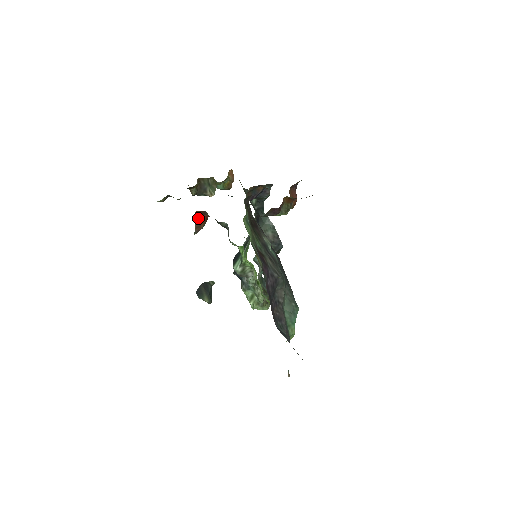
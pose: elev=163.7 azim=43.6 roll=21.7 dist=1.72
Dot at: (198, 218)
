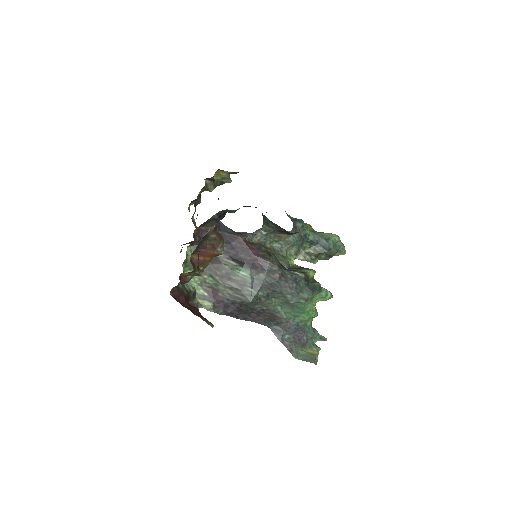
Dot at: (192, 242)
